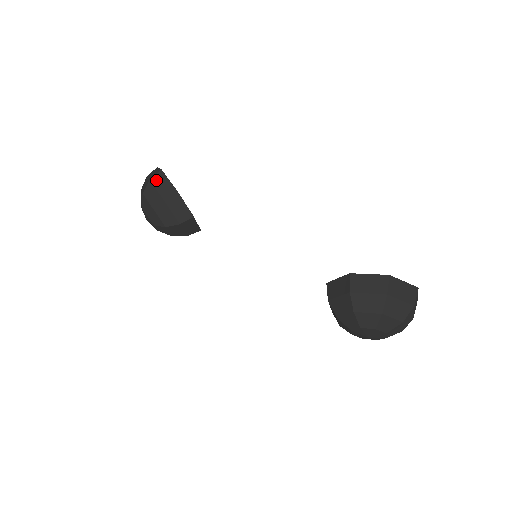
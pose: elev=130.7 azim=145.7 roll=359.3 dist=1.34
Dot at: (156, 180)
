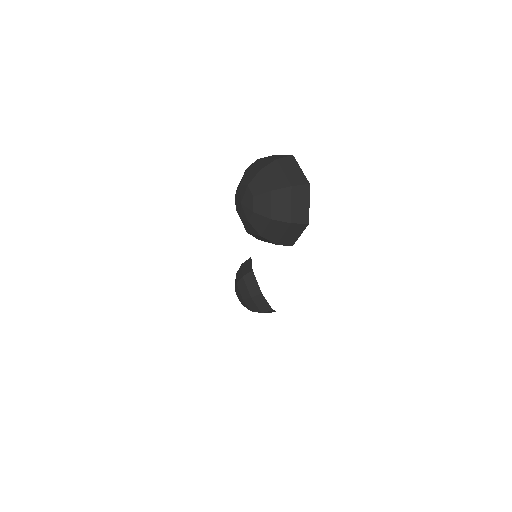
Dot at: occluded
